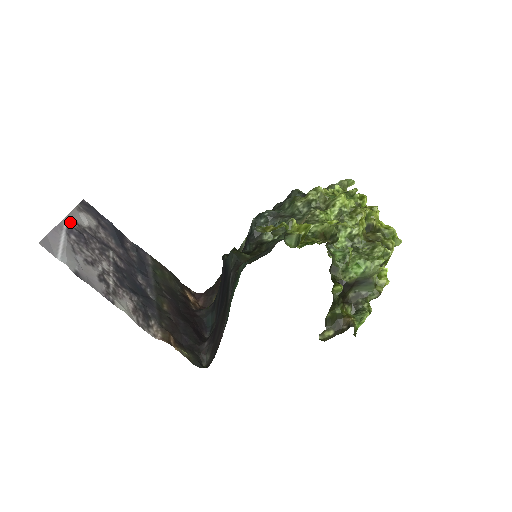
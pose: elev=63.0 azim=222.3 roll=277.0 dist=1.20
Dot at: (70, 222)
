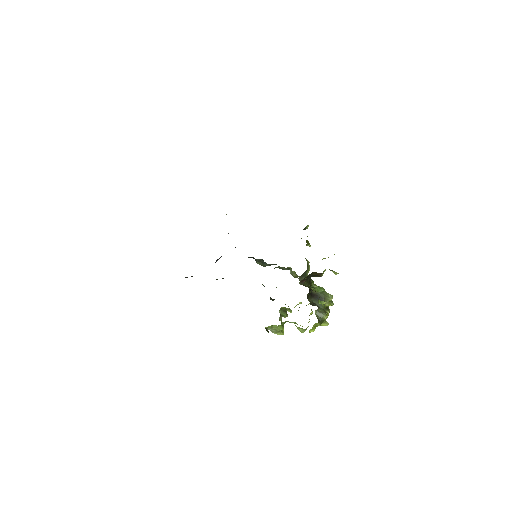
Dot at: occluded
